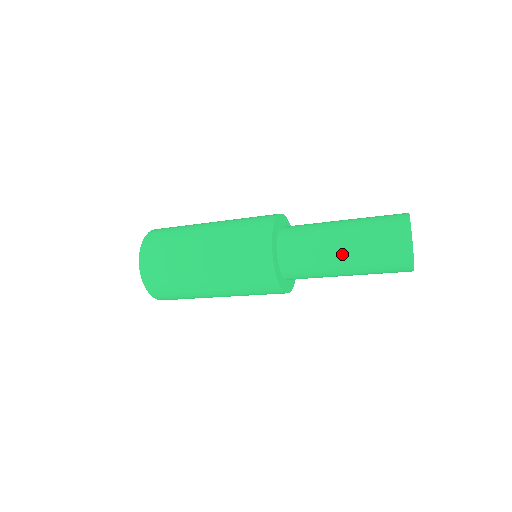
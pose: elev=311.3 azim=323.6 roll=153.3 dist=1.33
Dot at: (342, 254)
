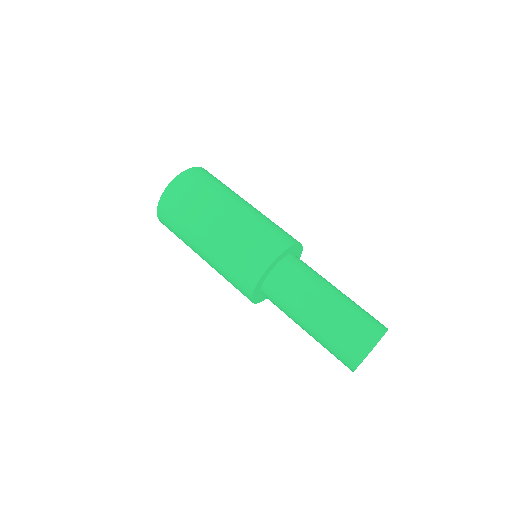
Dot at: (309, 323)
